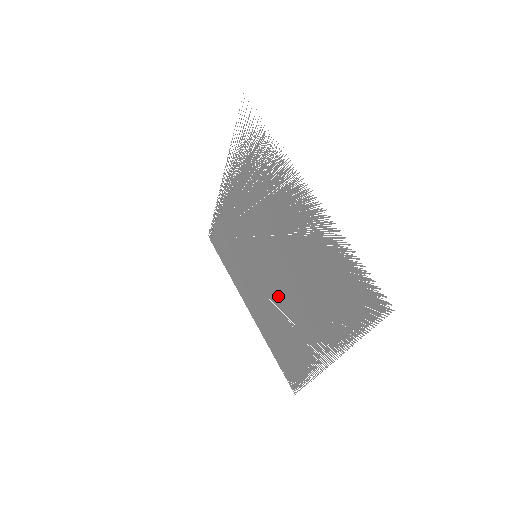
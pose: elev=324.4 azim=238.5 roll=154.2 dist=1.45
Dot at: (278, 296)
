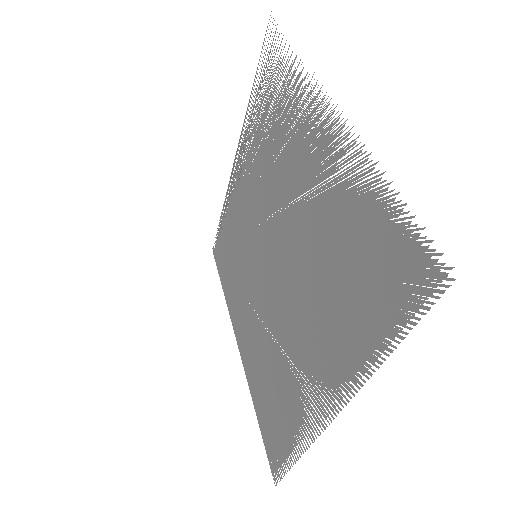
Dot at: occluded
